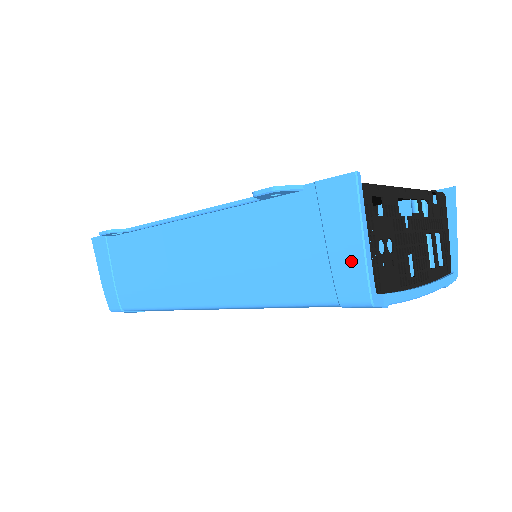
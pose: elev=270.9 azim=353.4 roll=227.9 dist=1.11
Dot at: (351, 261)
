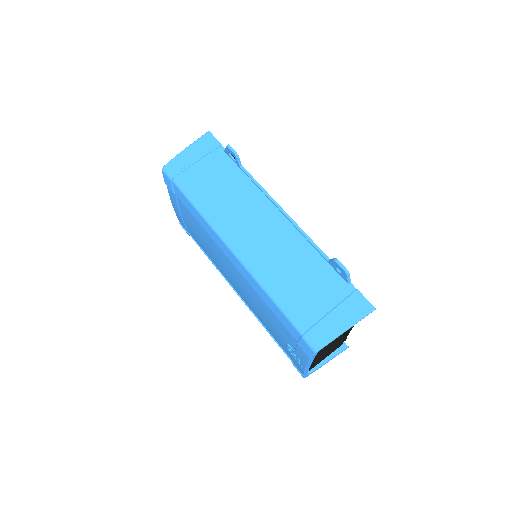
Dot at: (332, 330)
